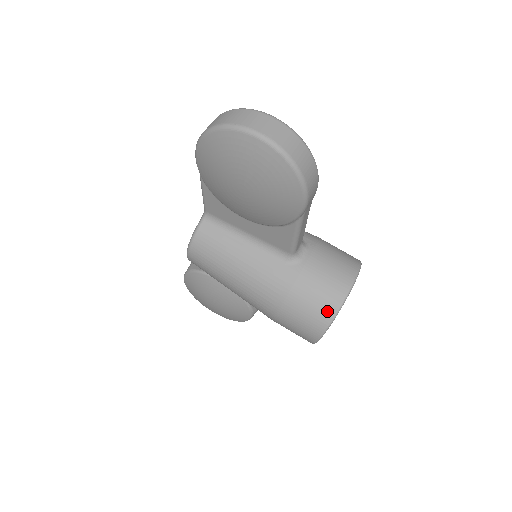
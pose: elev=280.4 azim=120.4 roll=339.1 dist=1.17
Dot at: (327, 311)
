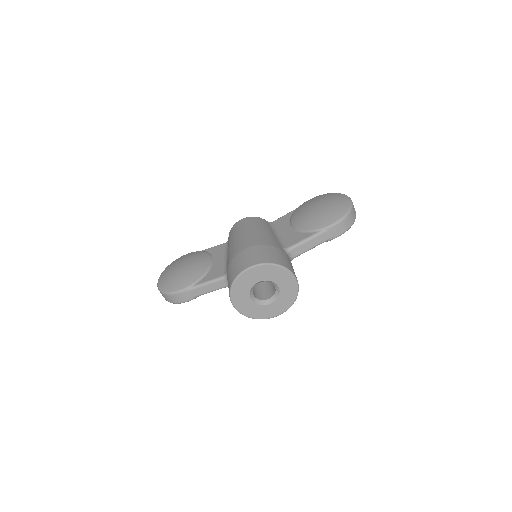
Dot at: (278, 261)
